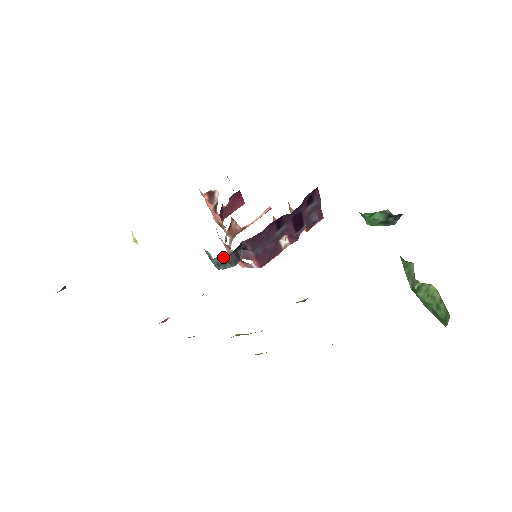
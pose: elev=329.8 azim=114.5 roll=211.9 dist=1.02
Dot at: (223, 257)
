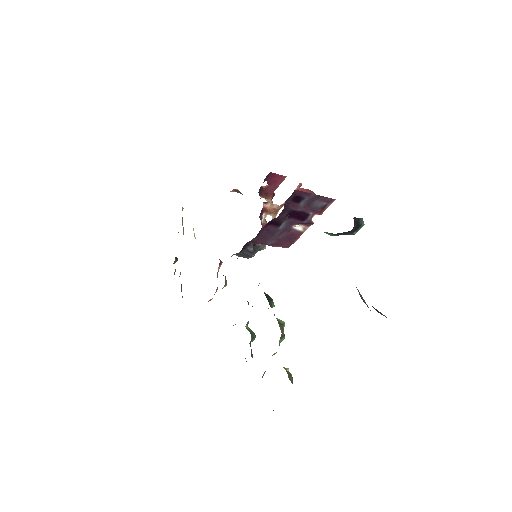
Dot at: occluded
